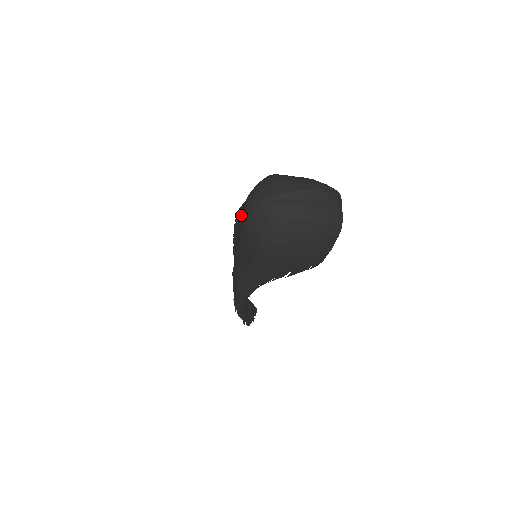
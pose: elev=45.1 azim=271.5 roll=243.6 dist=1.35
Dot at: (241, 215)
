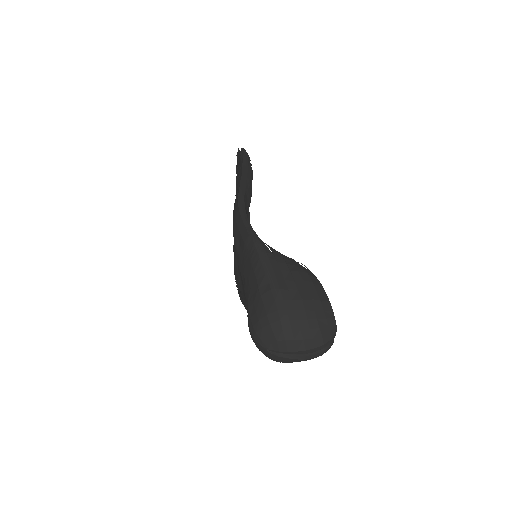
Dot at: (249, 326)
